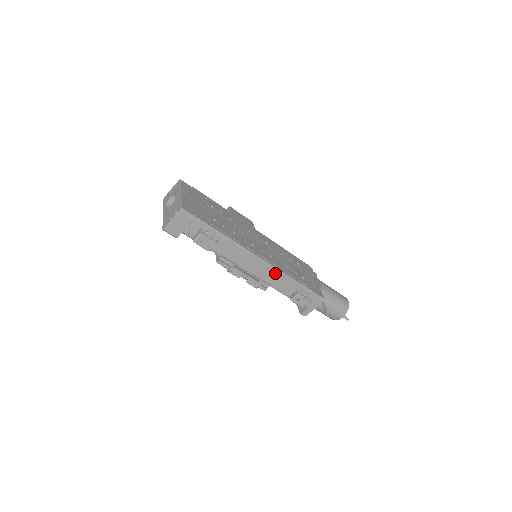
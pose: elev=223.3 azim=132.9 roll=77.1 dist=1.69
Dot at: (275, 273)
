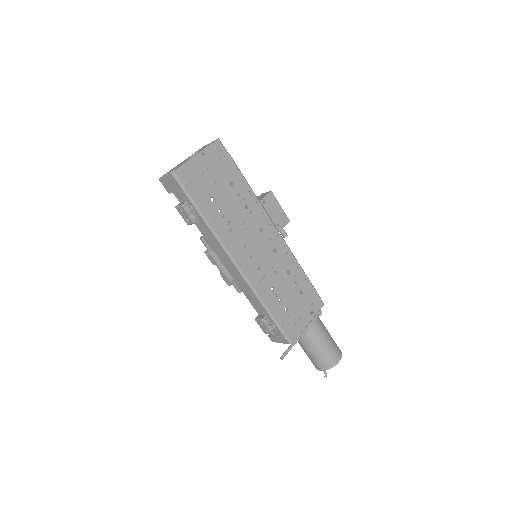
Dot at: (248, 286)
